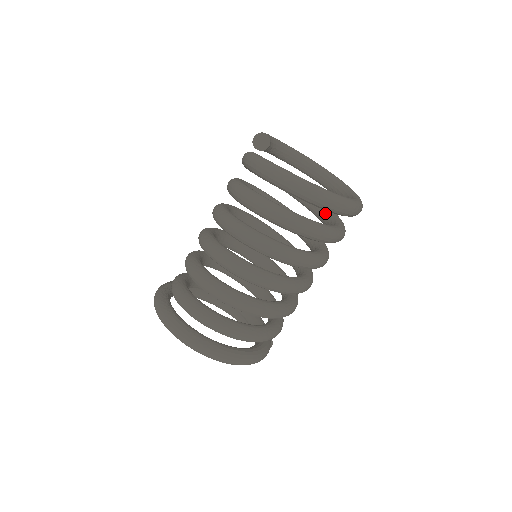
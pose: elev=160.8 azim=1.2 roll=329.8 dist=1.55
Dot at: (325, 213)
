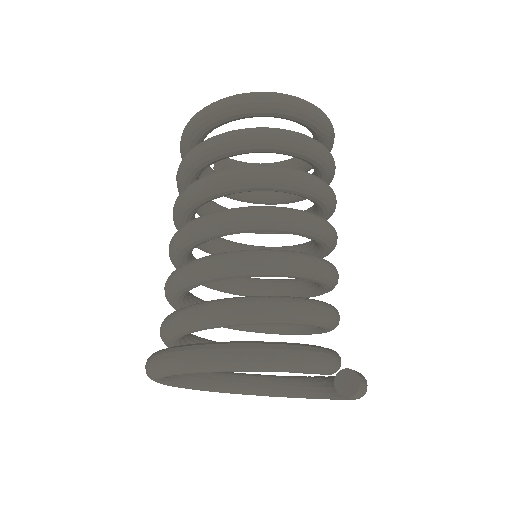
Dot at: occluded
